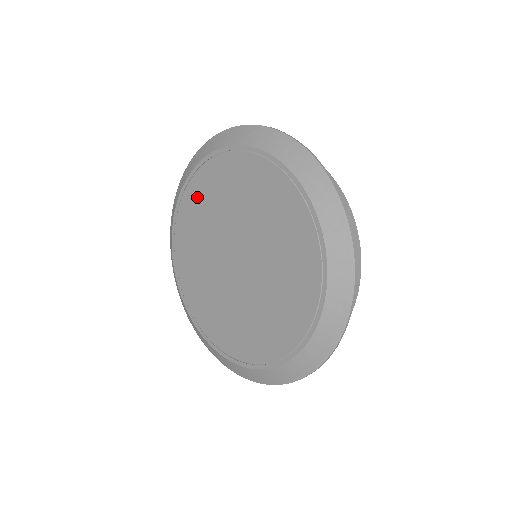
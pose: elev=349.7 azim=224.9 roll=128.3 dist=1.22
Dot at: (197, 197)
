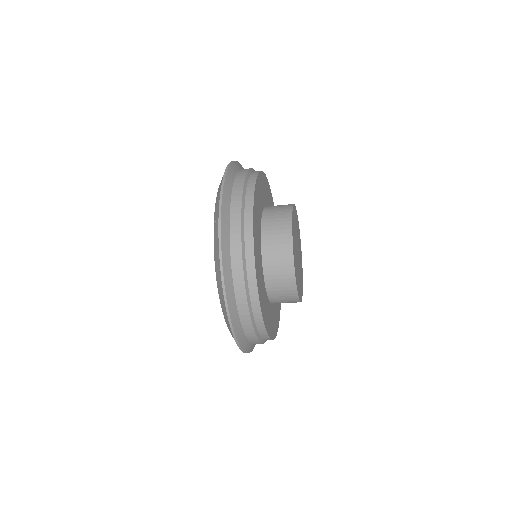
Dot at: occluded
